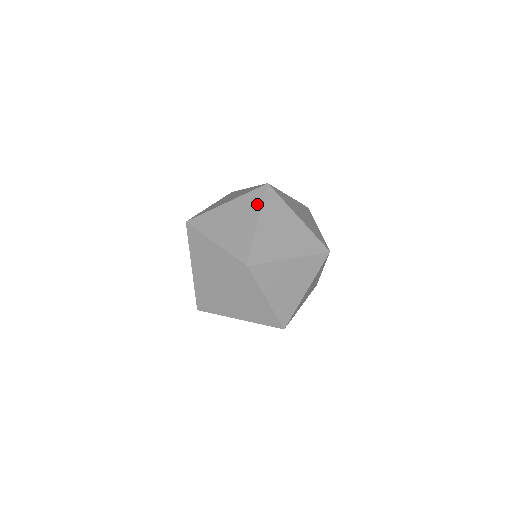
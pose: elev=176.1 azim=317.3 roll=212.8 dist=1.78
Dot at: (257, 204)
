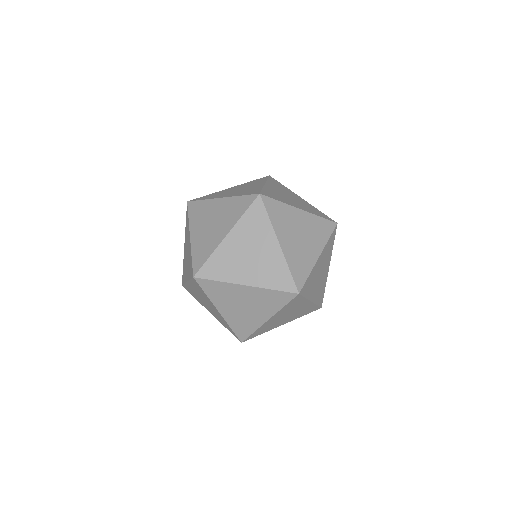
Dot at: (262, 180)
